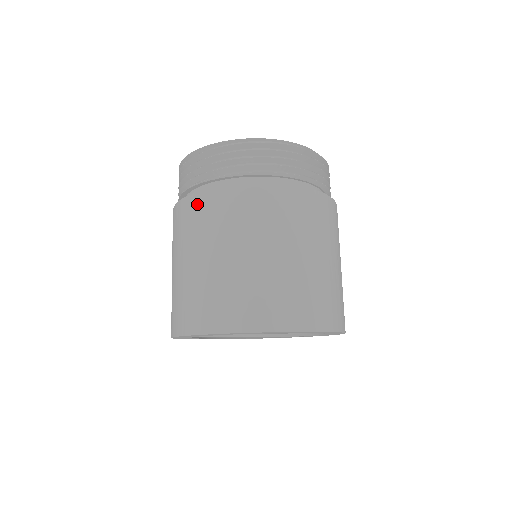
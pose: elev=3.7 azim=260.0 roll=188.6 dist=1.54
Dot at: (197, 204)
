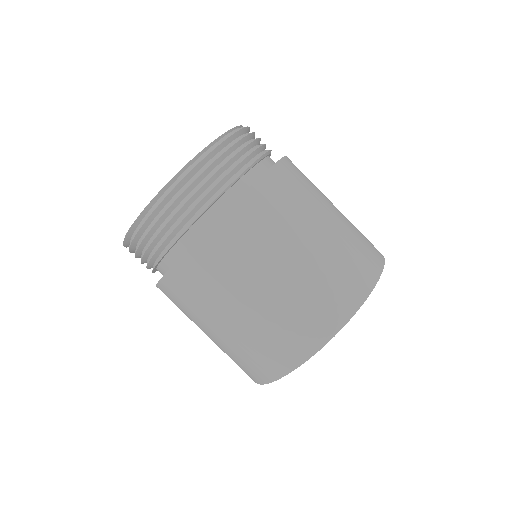
Dot at: (229, 229)
